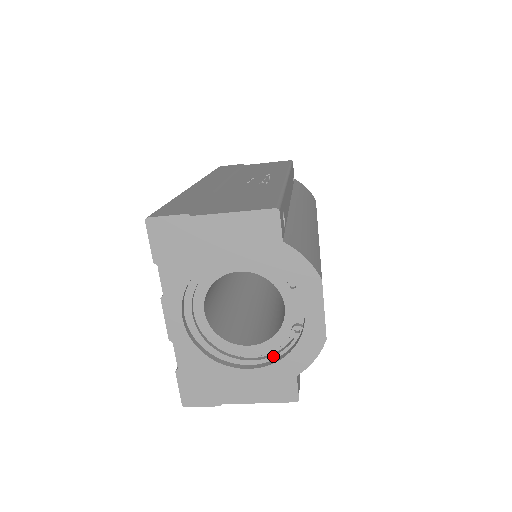
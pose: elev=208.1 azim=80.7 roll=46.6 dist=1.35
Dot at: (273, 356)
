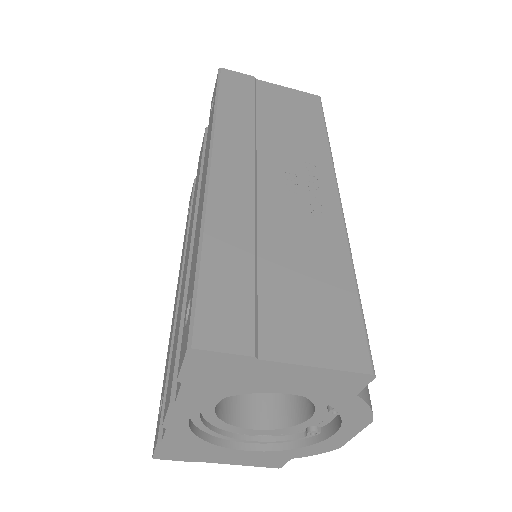
Dot at: (274, 442)
